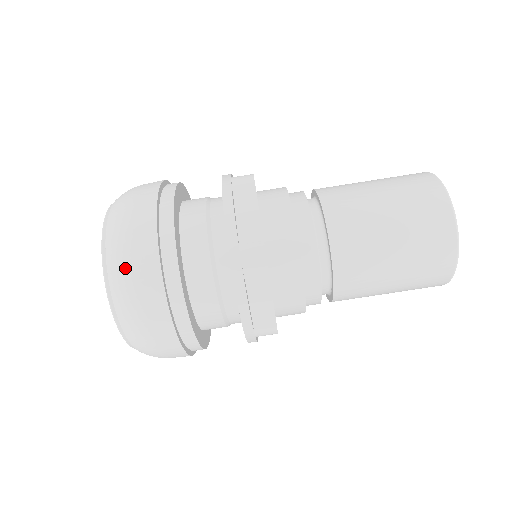
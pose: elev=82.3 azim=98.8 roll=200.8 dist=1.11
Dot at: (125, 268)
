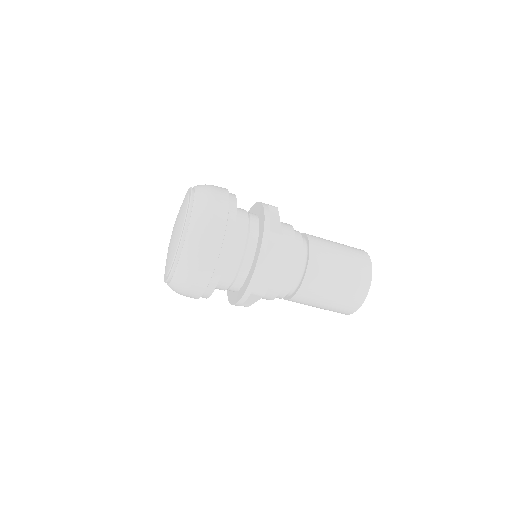
Dot at: (189, 274)
